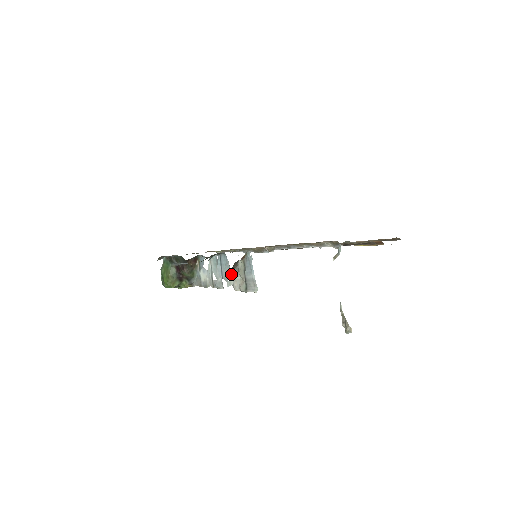
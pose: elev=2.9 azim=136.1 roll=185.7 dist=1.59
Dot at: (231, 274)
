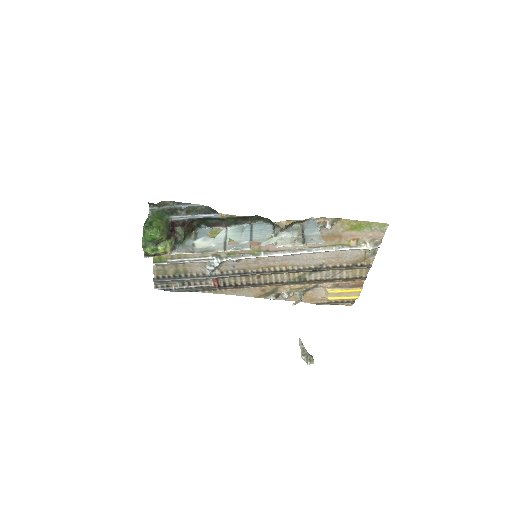
Dot at: (276, 234)
